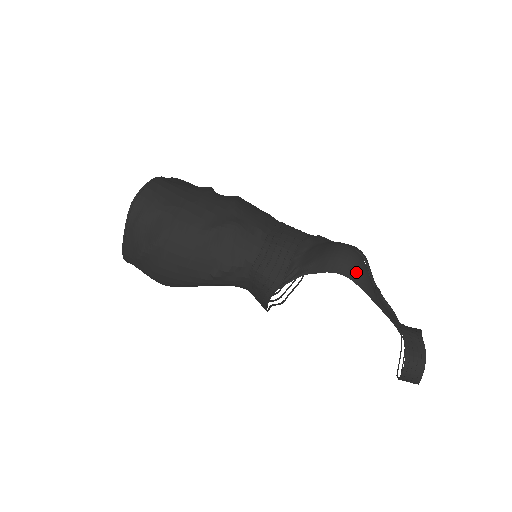
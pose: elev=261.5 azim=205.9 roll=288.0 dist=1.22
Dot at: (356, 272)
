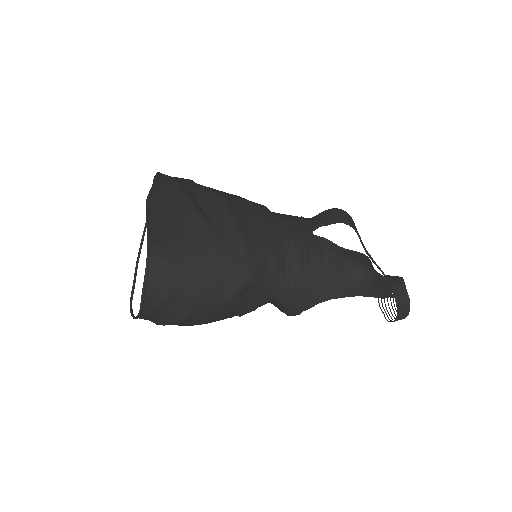
Dot at: (373, 289)
